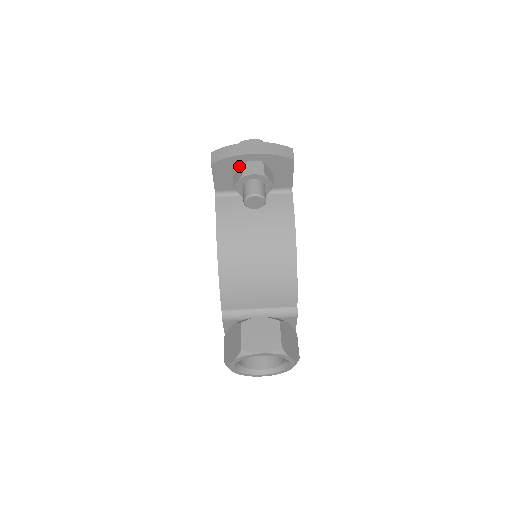
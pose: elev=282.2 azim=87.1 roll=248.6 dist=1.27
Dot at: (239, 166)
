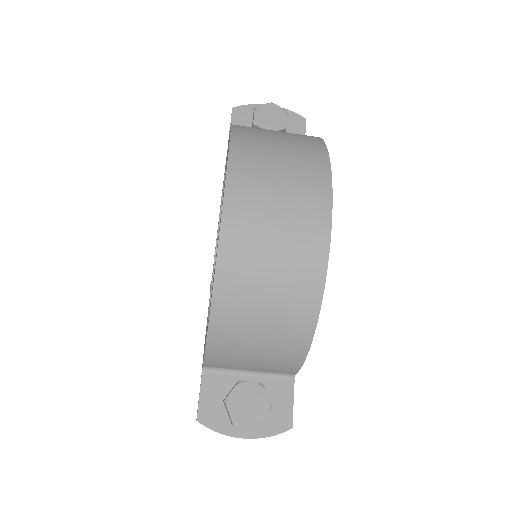
Dot at: occluded
